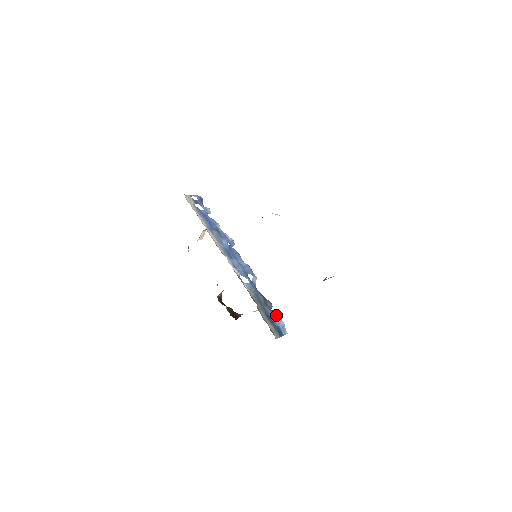
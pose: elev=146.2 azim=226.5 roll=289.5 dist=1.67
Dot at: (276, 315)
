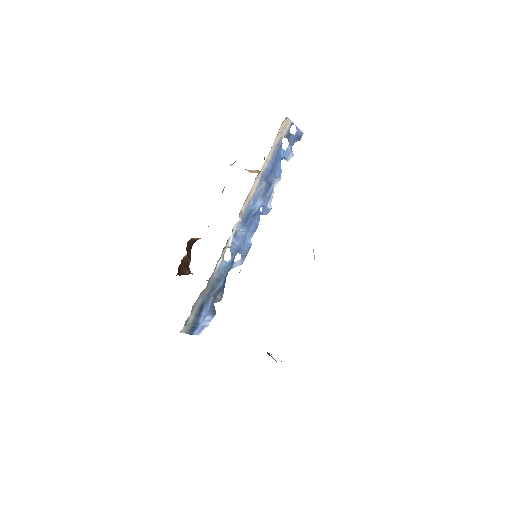
Dot at: (211, 312)
